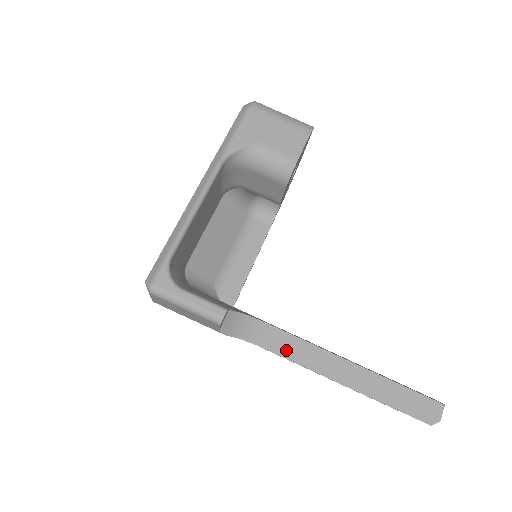
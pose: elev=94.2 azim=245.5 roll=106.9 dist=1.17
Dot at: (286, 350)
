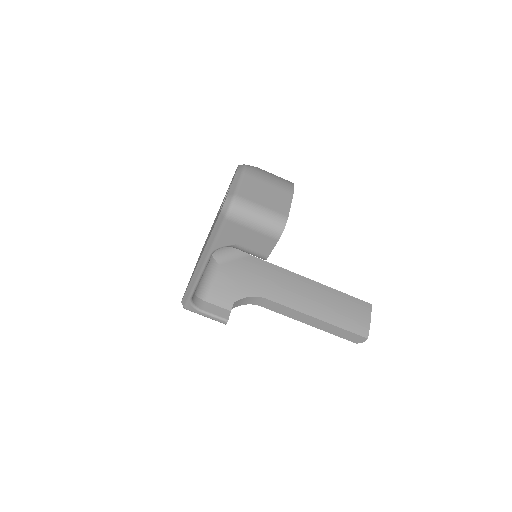
Dot at: (274, 308)
